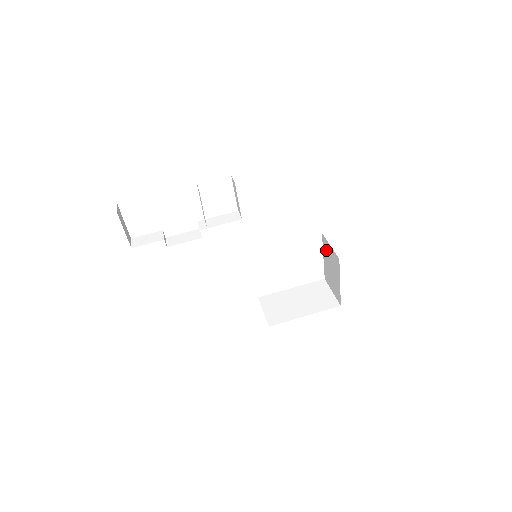
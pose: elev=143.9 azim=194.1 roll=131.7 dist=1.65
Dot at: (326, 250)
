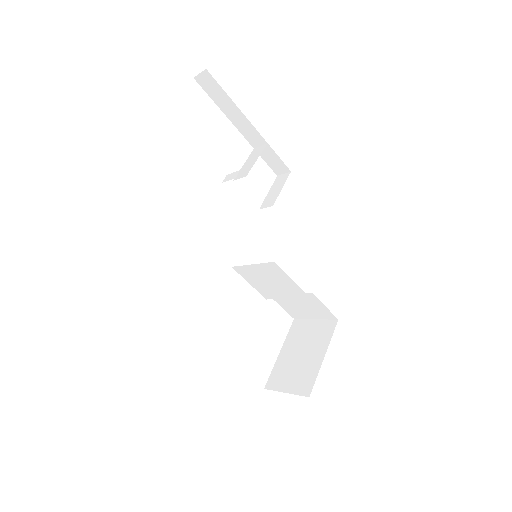
Dot at: (297, 334)
